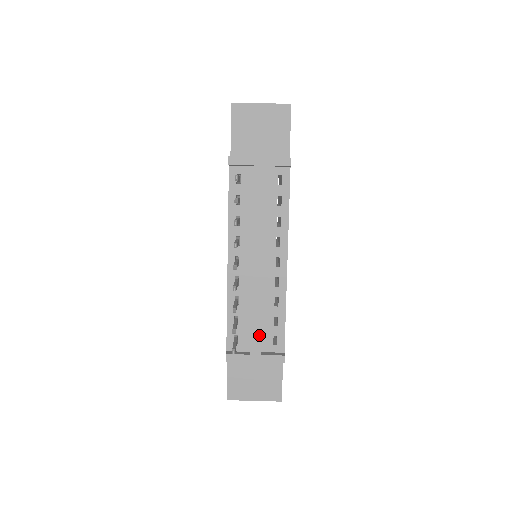
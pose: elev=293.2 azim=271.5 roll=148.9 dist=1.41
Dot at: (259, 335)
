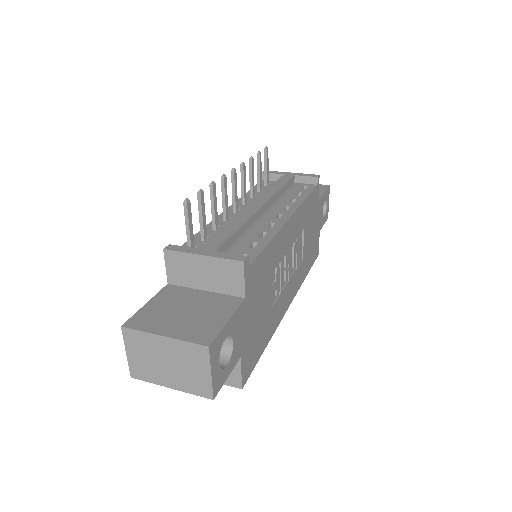
Dot at: (225, 239)
